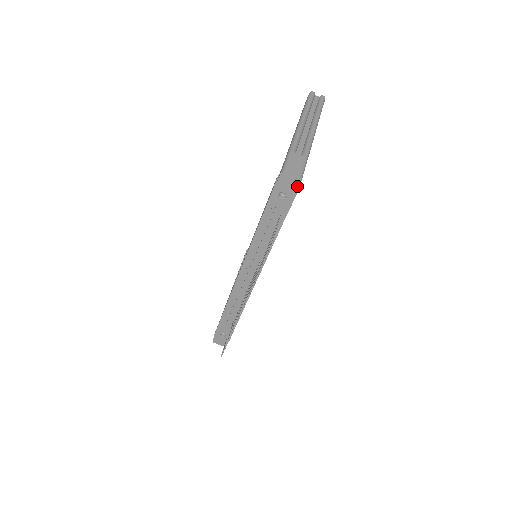
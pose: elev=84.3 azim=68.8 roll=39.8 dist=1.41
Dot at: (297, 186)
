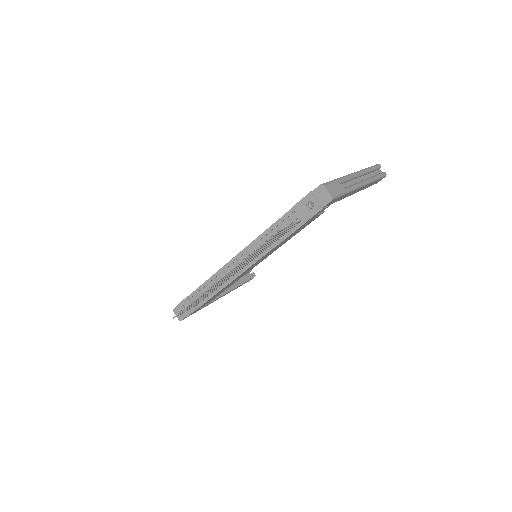
Dot at: (326, 203)
